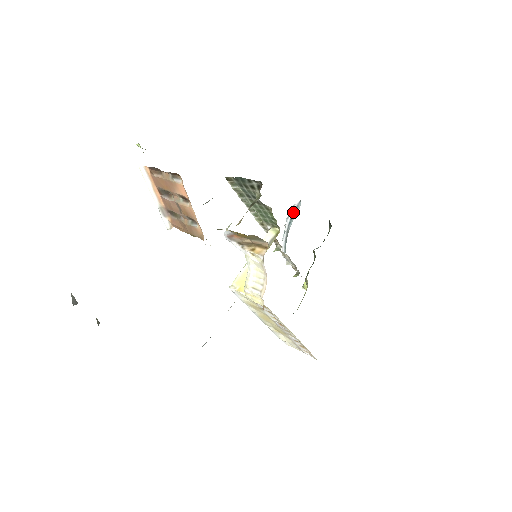
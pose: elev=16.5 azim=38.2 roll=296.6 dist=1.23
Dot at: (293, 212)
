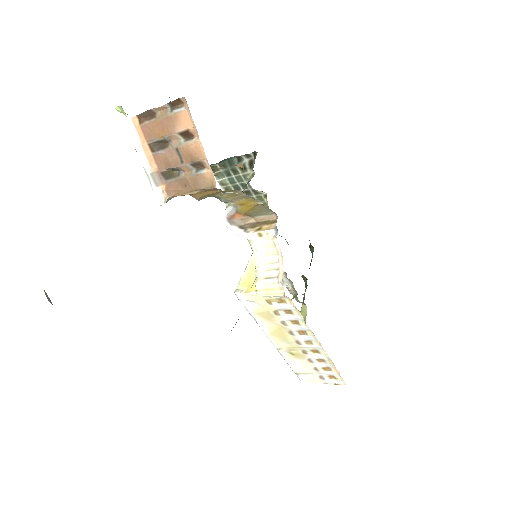
Dot at: occluded
